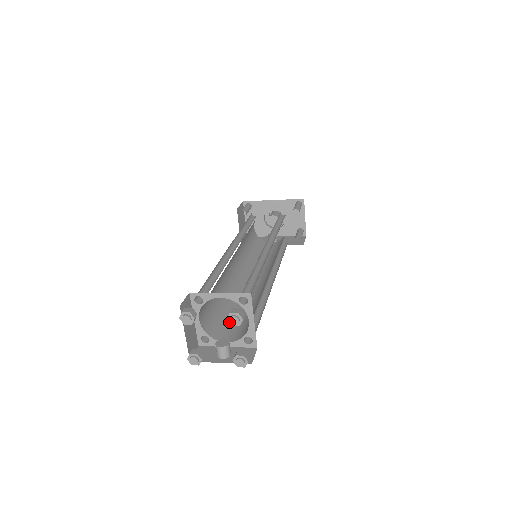
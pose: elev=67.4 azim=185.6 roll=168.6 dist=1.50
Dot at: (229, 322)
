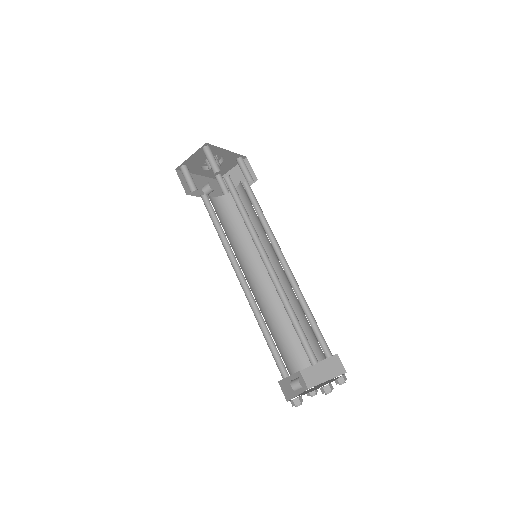
Dot at: occluded
